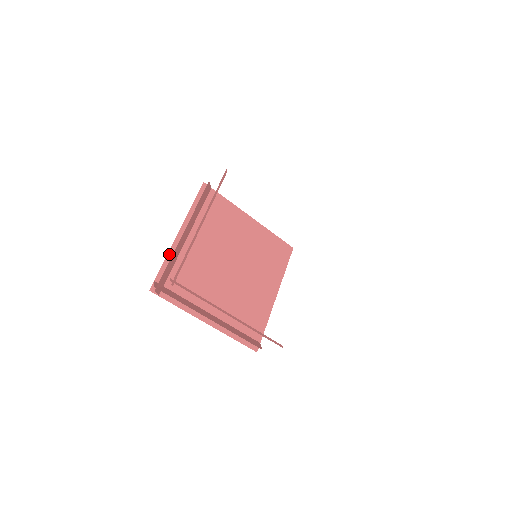
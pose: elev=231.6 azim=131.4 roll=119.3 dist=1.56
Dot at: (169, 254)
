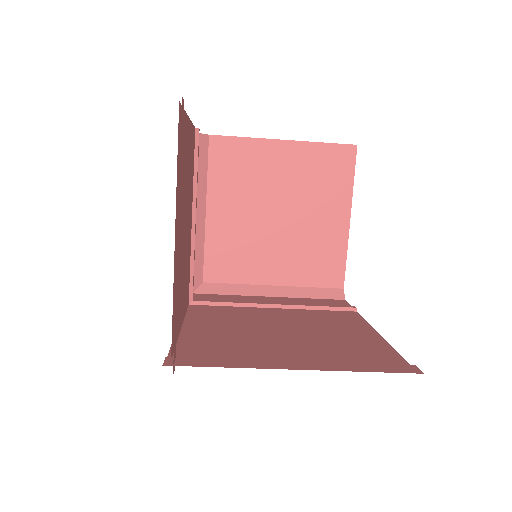
Dot at: occluded
